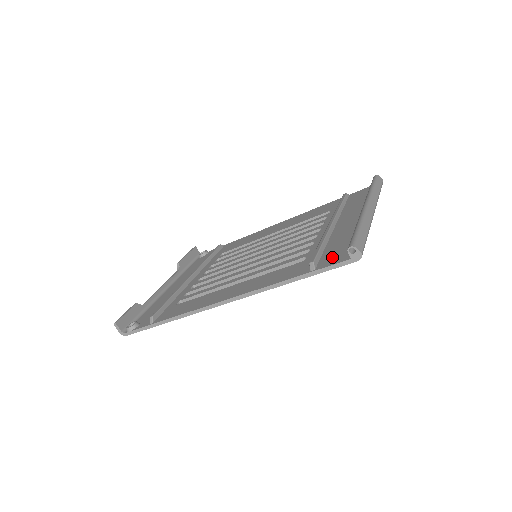
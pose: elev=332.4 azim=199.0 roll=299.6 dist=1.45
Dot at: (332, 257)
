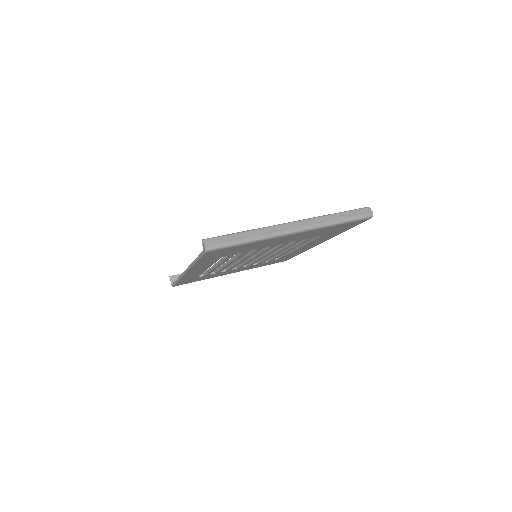
Dot at: occluded
